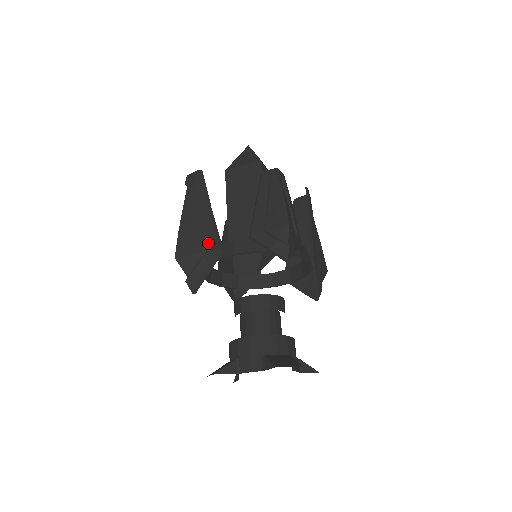
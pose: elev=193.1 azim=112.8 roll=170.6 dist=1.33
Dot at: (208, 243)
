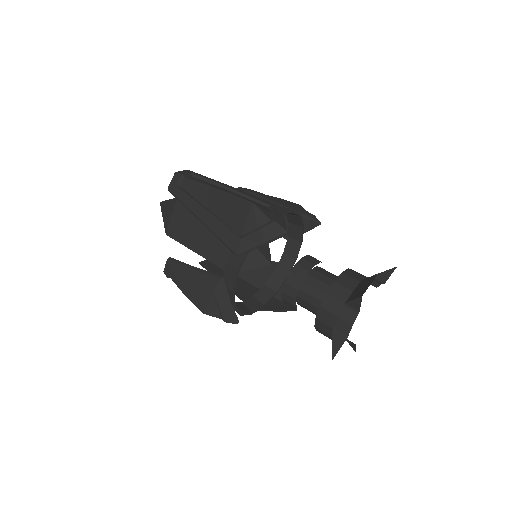
Dot at: (264, 201)
